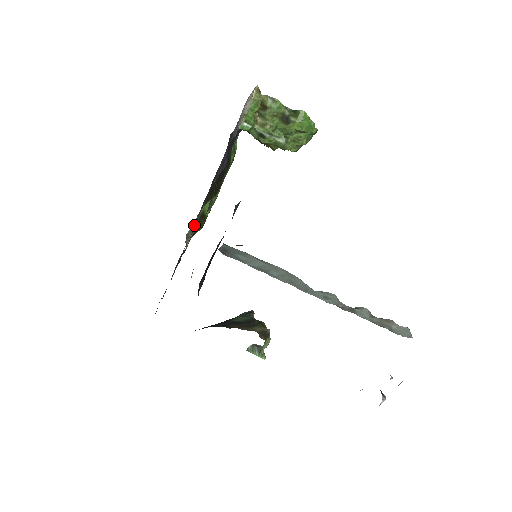
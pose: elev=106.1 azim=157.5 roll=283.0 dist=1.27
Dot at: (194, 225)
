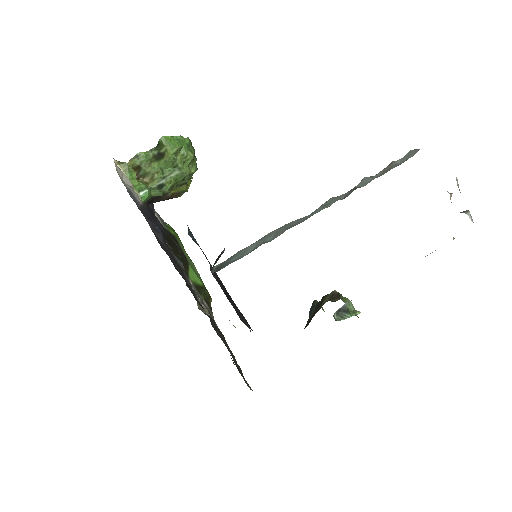
Dot at: occluded
